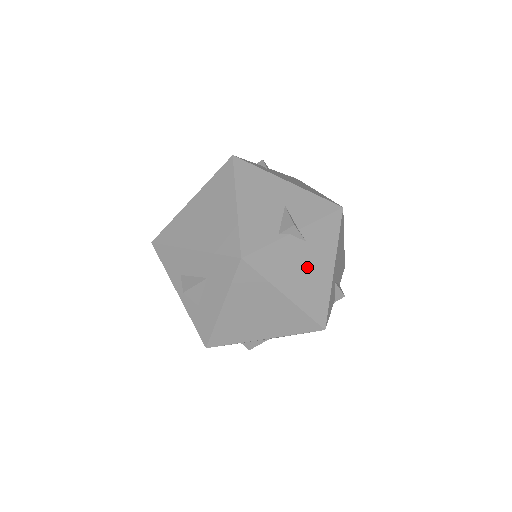
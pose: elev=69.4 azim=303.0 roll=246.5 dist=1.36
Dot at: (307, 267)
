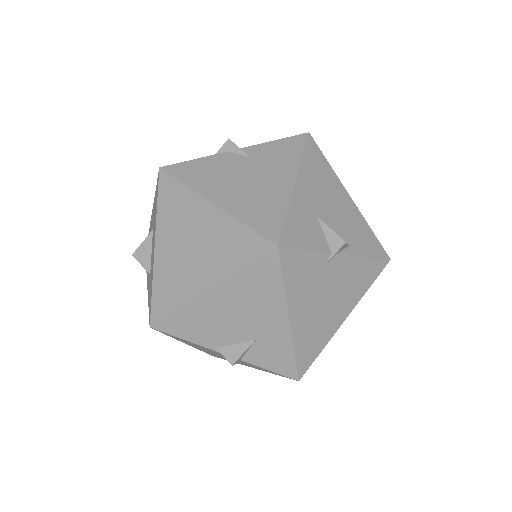
Dot at: (250, 179)
